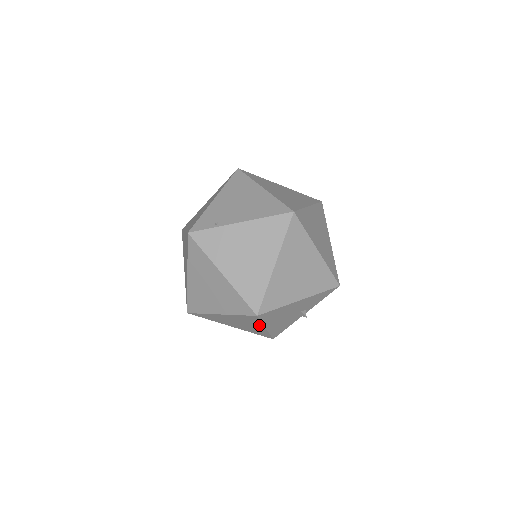
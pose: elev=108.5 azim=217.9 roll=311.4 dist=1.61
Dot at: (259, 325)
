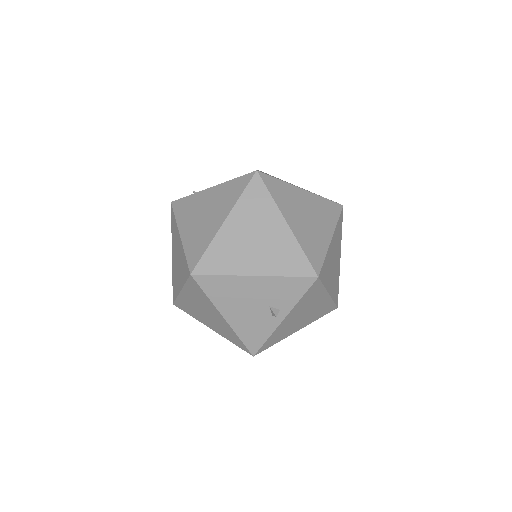
Dot at: (214, 308)
